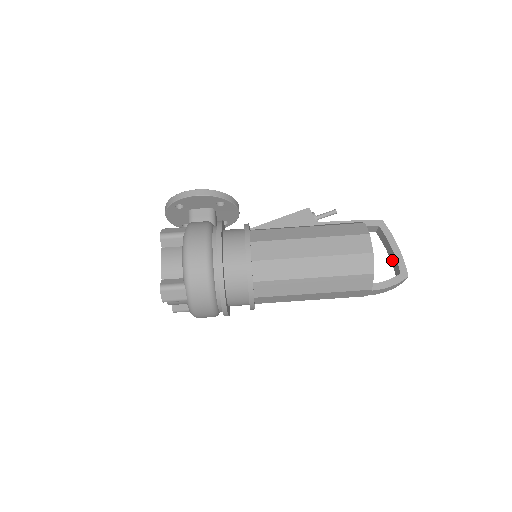
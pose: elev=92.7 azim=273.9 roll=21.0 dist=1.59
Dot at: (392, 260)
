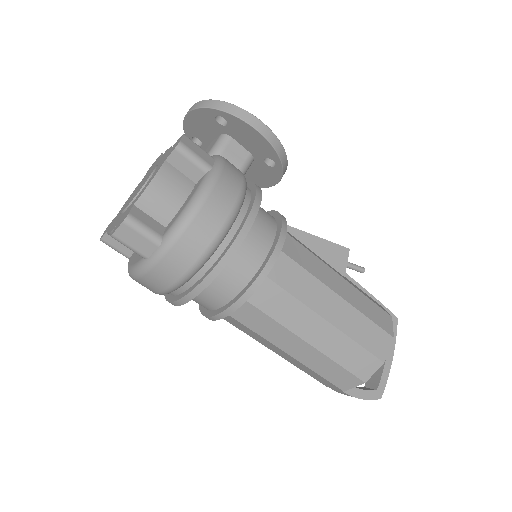
Dot at: occluded
